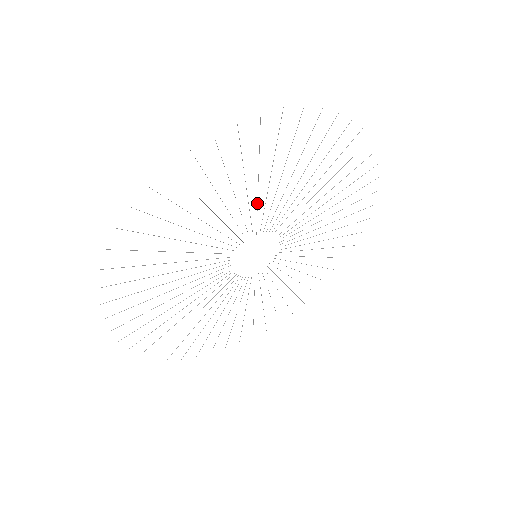
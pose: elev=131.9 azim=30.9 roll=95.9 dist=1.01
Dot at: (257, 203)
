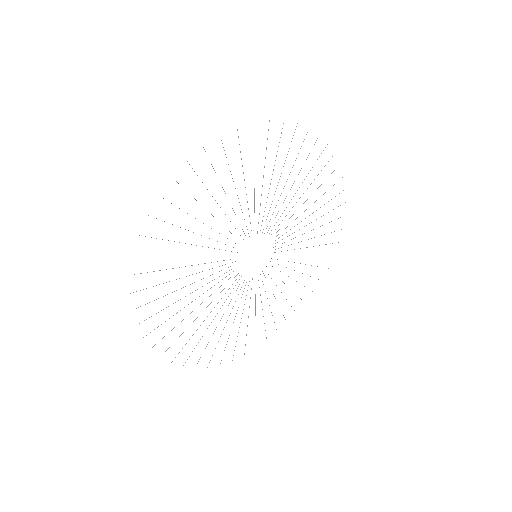
Dot at: (219, 233)
